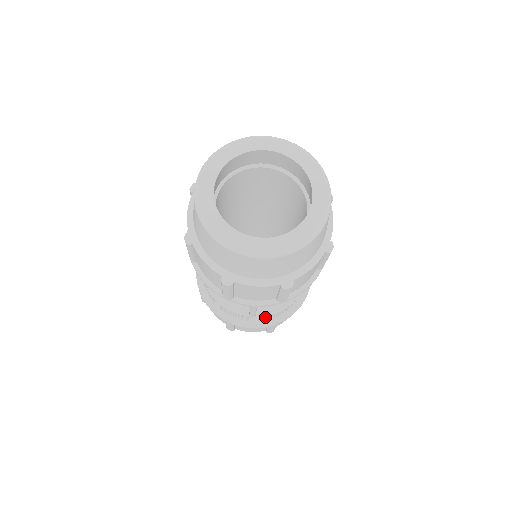
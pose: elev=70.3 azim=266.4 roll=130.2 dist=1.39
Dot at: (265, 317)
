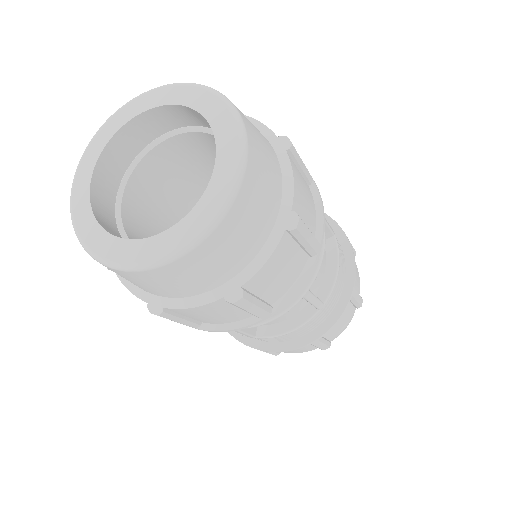
Dot at: (335, 295)
